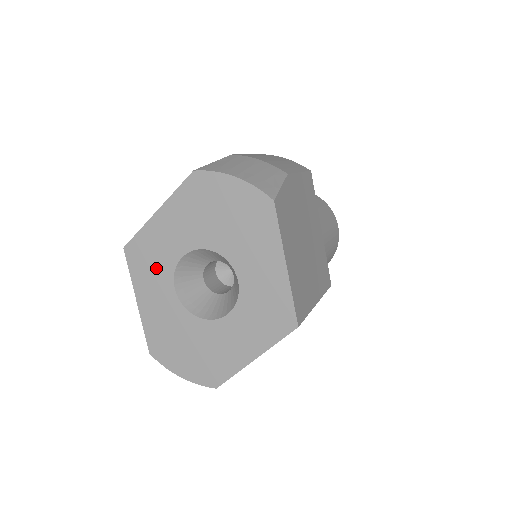
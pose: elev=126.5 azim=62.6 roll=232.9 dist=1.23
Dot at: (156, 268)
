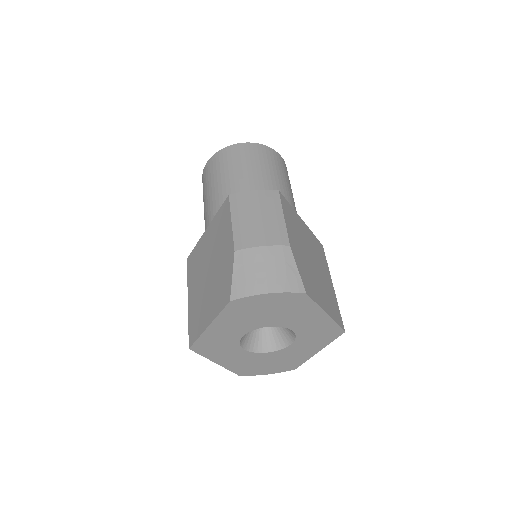
Dot at: (223, 347)
